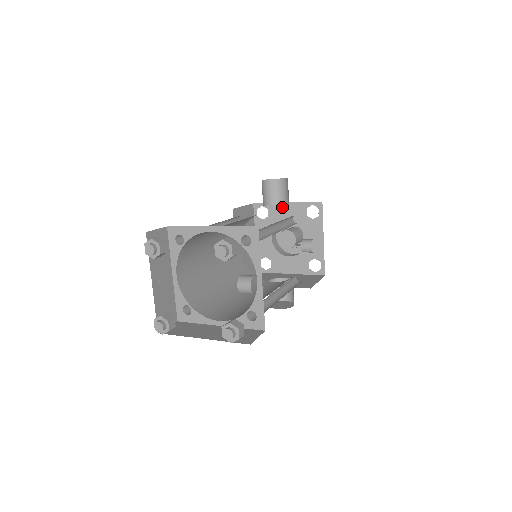
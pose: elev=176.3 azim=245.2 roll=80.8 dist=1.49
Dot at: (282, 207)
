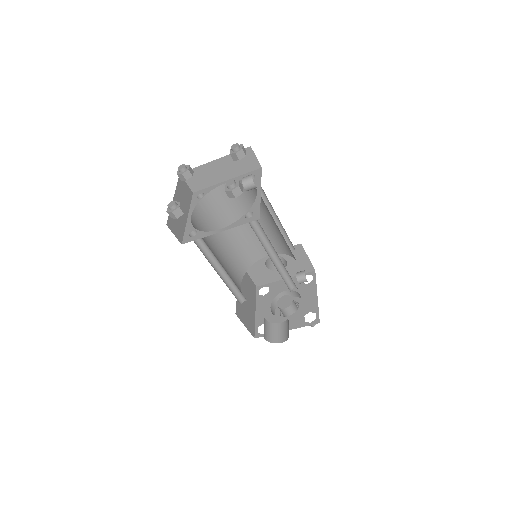
Dot at: (281, 283)
